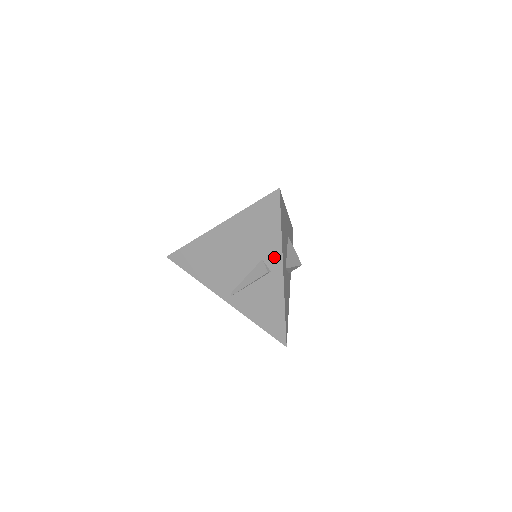
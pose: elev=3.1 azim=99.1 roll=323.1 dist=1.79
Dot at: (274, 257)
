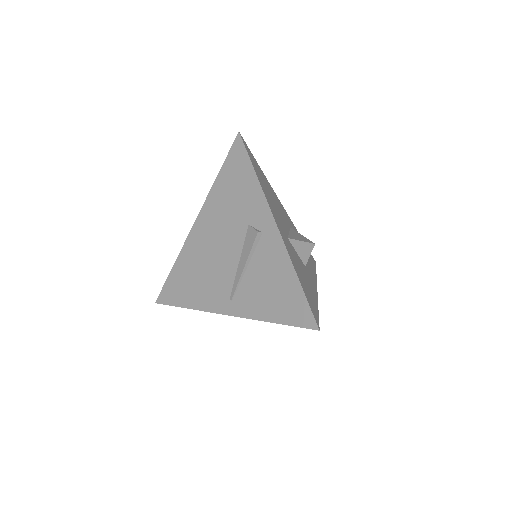
Dot at: (260, 211)
